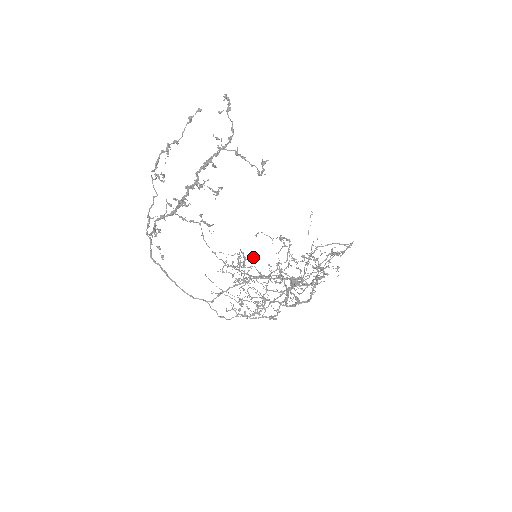
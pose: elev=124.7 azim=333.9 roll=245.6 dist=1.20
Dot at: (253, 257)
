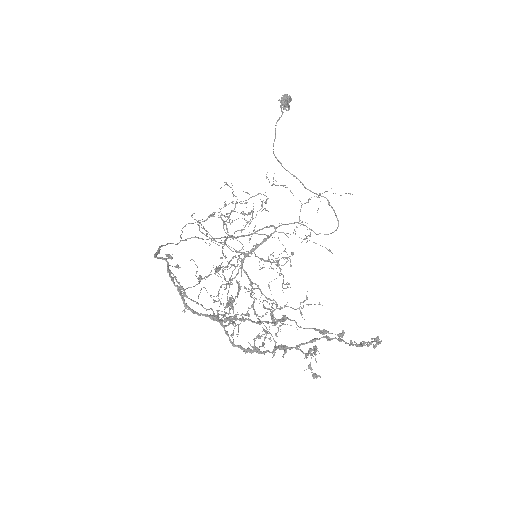
Dot at: occluded
